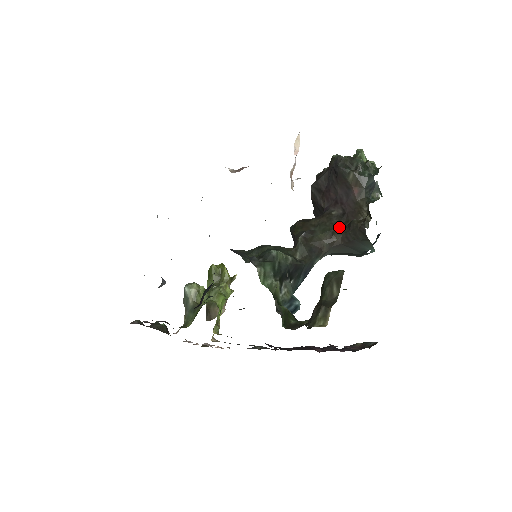
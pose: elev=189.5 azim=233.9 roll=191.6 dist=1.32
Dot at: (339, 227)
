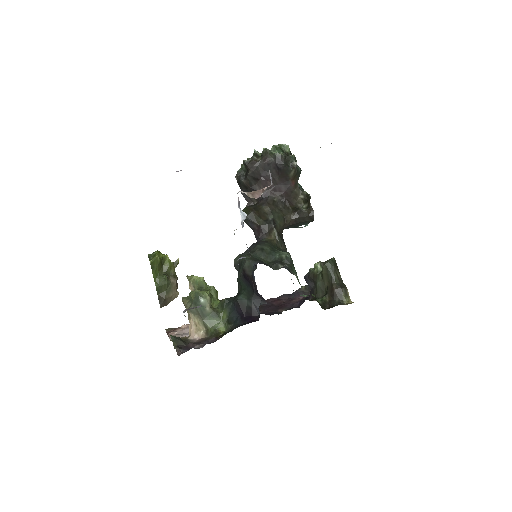
Dot at: (287, 213)
